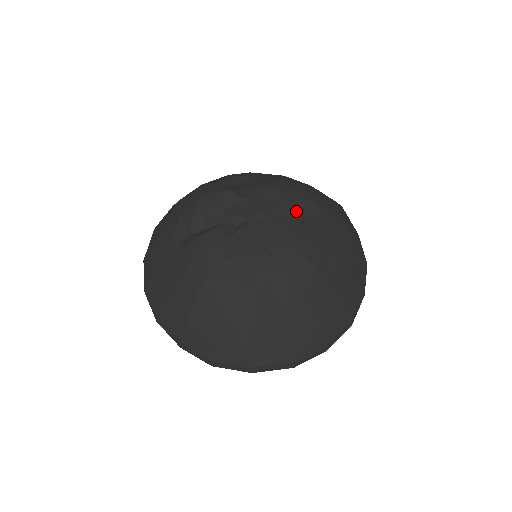
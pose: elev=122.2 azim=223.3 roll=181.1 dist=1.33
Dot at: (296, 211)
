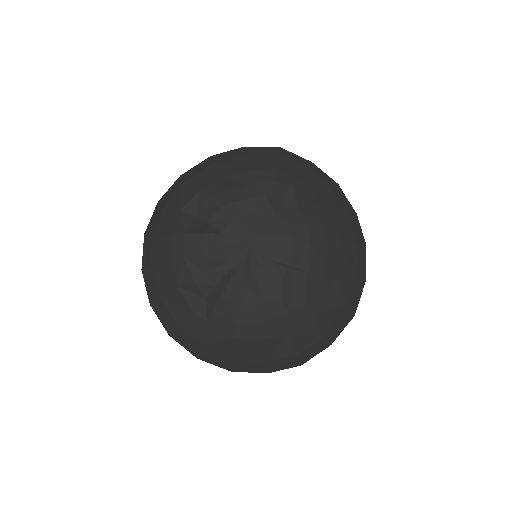
Dot at: (275, 207)
